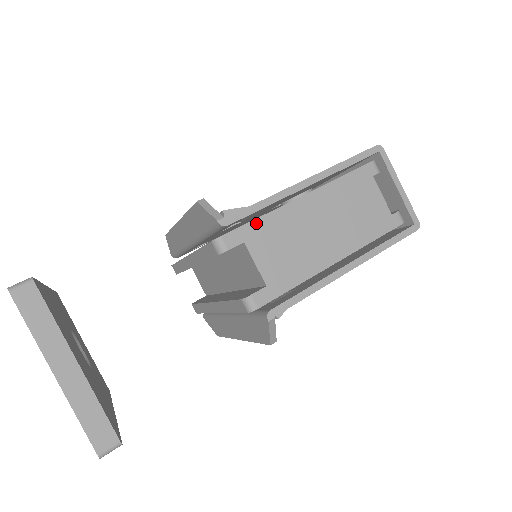
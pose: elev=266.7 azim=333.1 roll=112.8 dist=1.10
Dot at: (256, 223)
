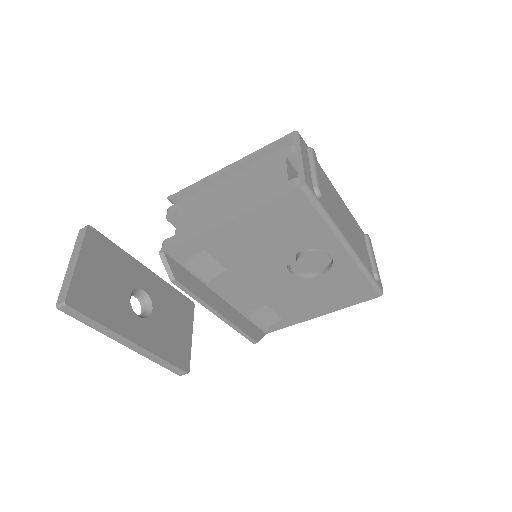
Dot at: (190, 198)
